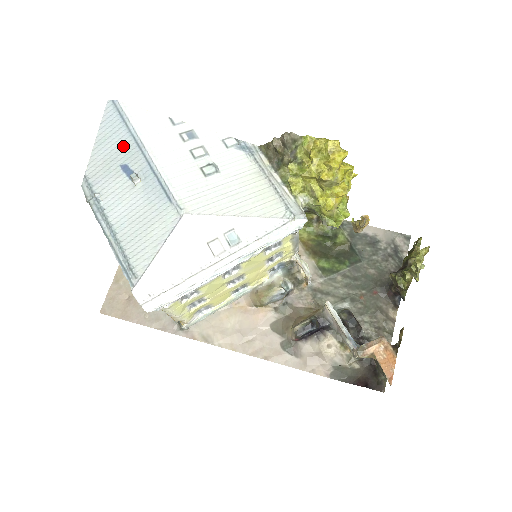
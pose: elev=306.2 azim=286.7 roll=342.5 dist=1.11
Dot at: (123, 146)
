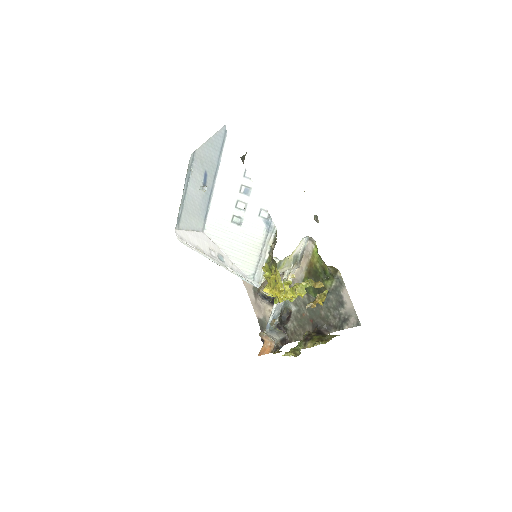
Dot at: (212, 163)
